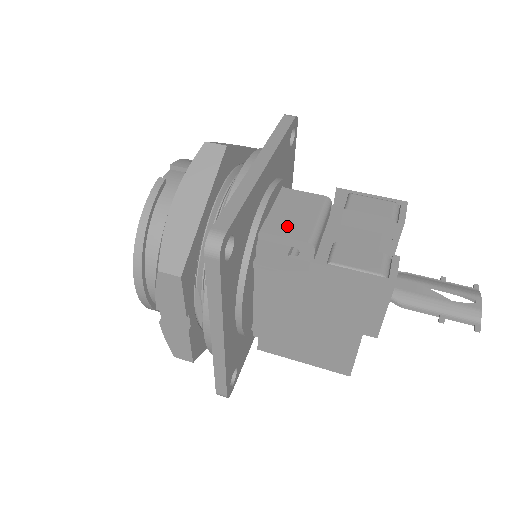
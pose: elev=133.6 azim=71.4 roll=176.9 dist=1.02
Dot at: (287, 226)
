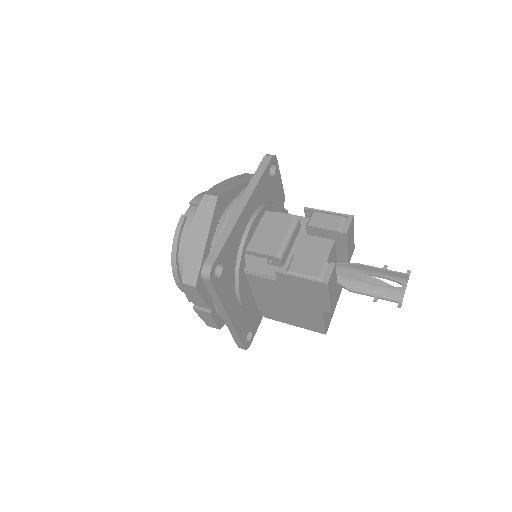
Dot at: (264, 244)
